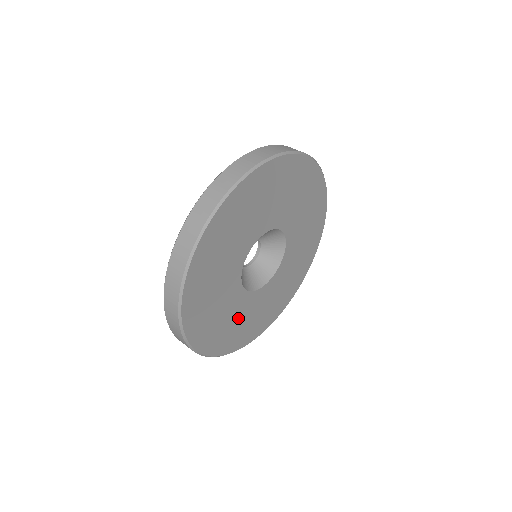
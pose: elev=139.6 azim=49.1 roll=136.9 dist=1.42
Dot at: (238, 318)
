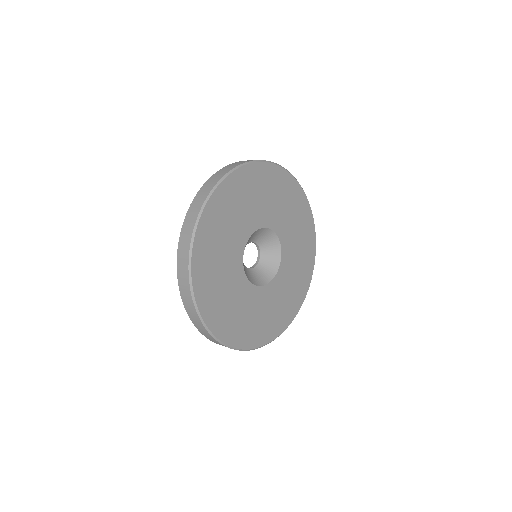
Dot at: (261, 311)
